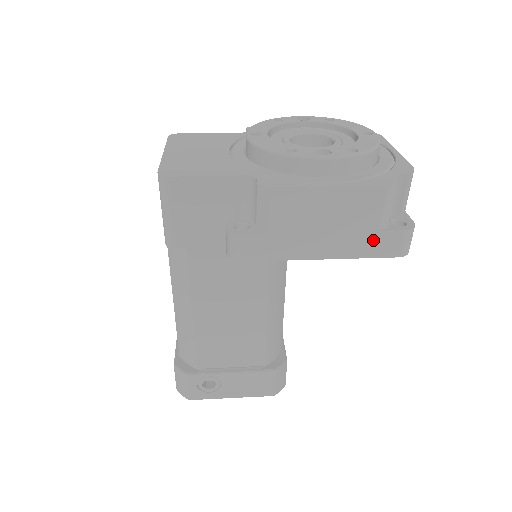
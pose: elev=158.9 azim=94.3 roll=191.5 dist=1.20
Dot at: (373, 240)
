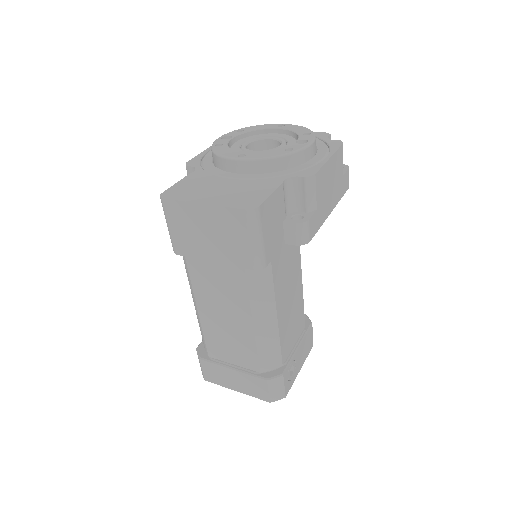
Dot at: (342, 183)
